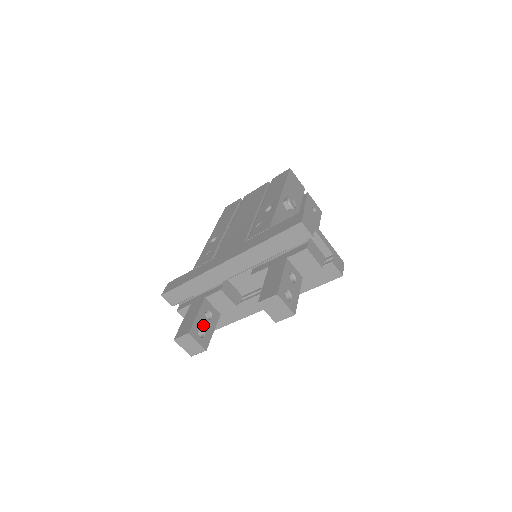
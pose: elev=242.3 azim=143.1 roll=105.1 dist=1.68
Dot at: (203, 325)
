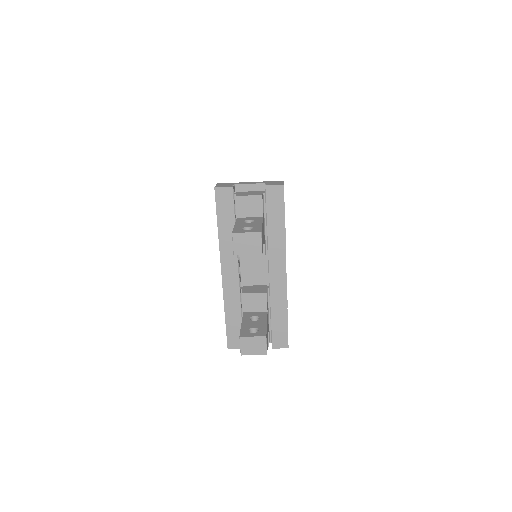
Dot at: (252, 326)
